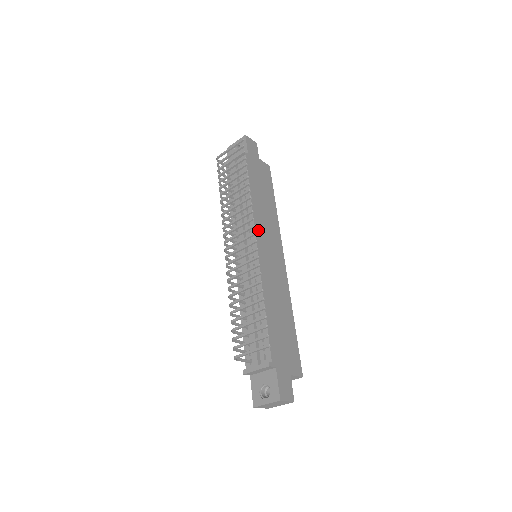
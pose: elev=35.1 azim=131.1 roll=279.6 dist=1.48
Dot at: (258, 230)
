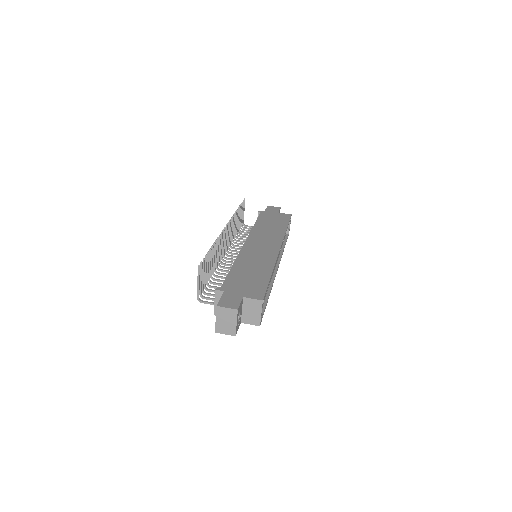
Dot at: (252, 238)
